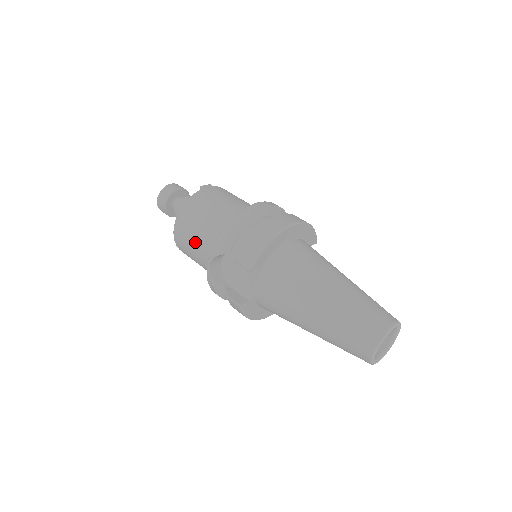
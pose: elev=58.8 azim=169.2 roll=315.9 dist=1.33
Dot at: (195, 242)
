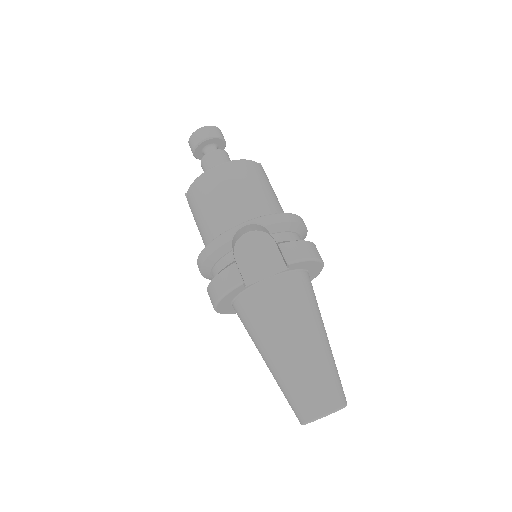
Dot at: (235, 195)
